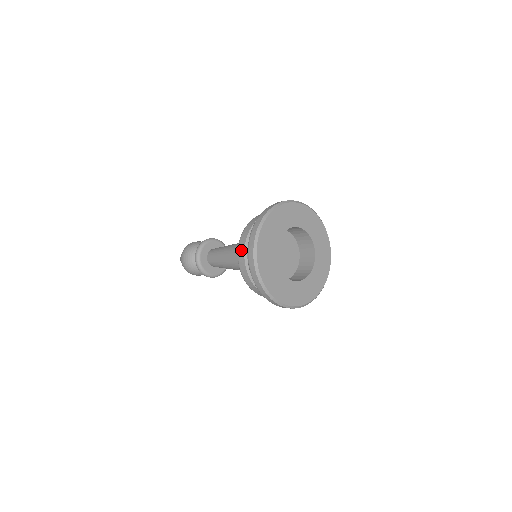
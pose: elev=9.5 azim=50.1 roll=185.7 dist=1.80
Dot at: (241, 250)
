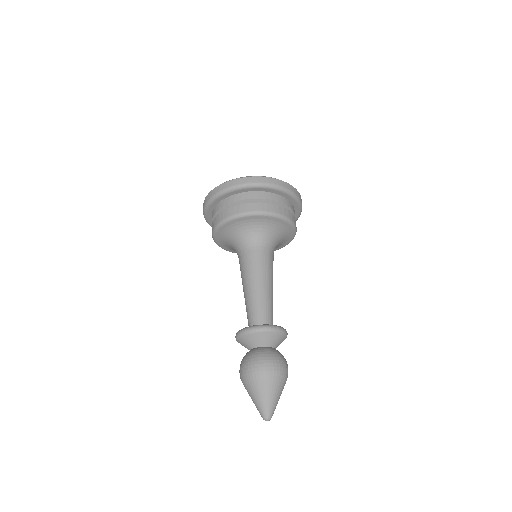
Dot at: occluded
